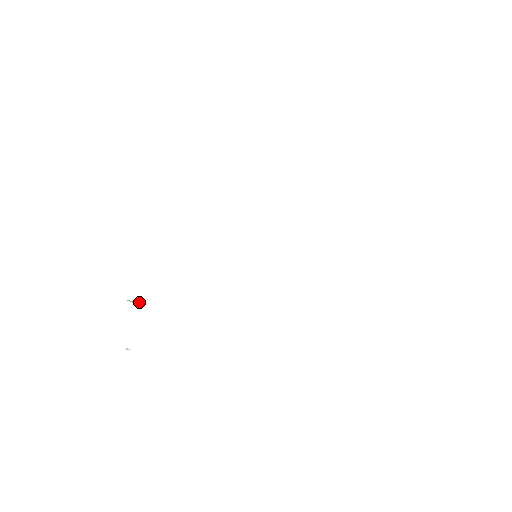
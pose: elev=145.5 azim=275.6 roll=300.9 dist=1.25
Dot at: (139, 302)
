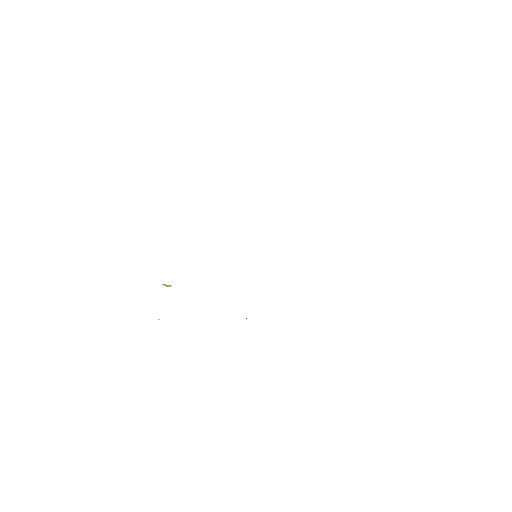
Dot at: (169, 285)
